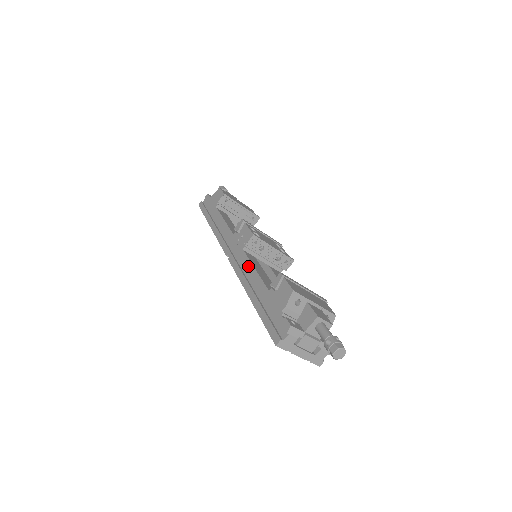
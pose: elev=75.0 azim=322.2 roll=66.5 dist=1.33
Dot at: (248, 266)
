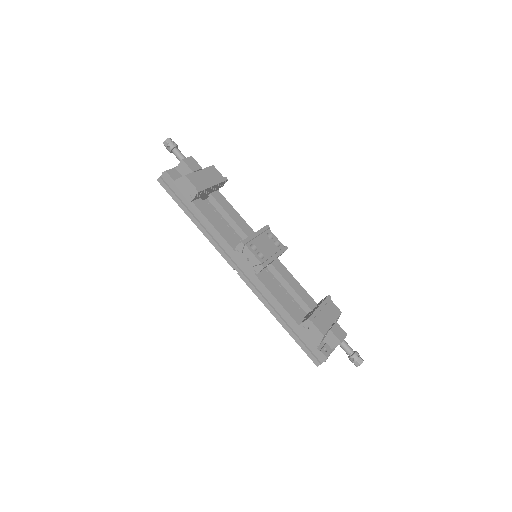
Dot at: (267, 293)
